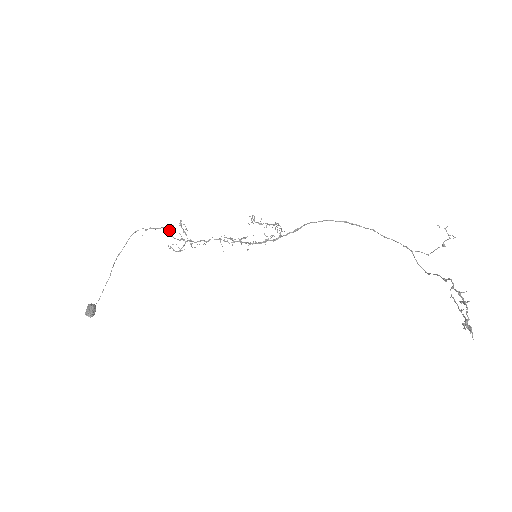
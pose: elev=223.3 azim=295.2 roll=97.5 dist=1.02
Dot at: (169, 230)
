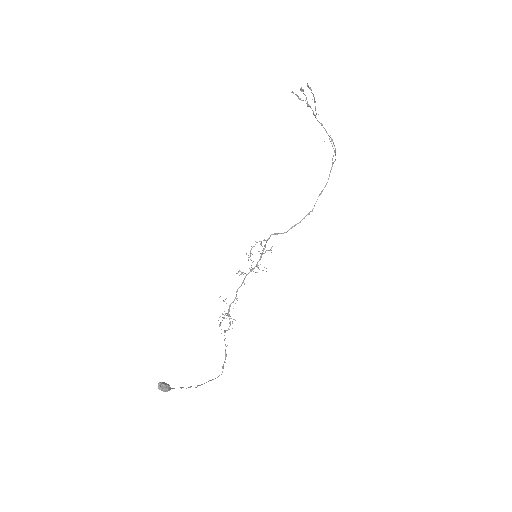
Dot at: (224, 332)
